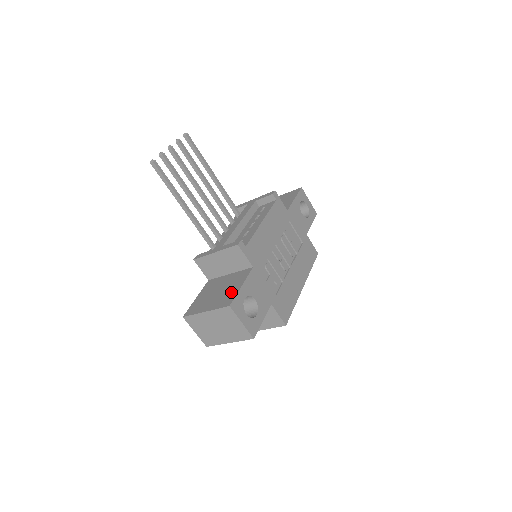
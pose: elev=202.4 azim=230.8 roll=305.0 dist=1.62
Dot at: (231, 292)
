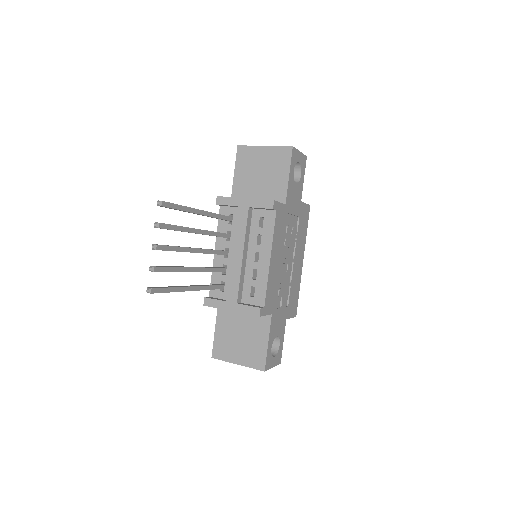
Dot at: (258, 348)
